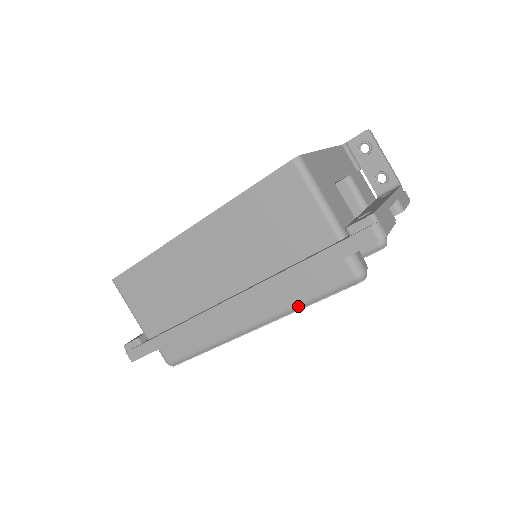
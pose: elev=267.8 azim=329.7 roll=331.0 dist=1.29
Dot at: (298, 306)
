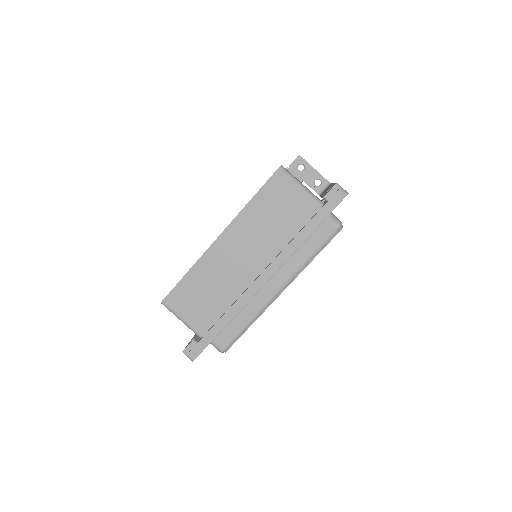
Dot at: (307, 261)
